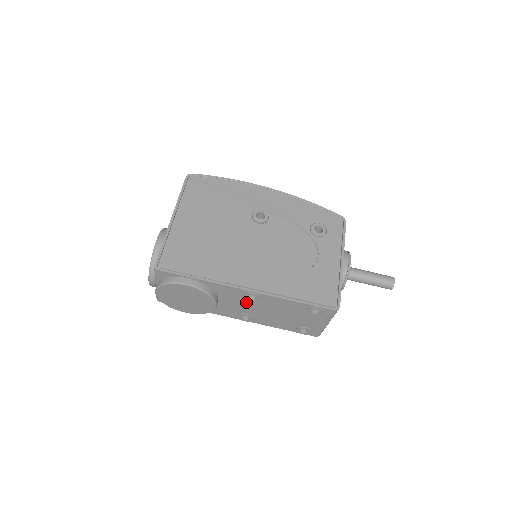
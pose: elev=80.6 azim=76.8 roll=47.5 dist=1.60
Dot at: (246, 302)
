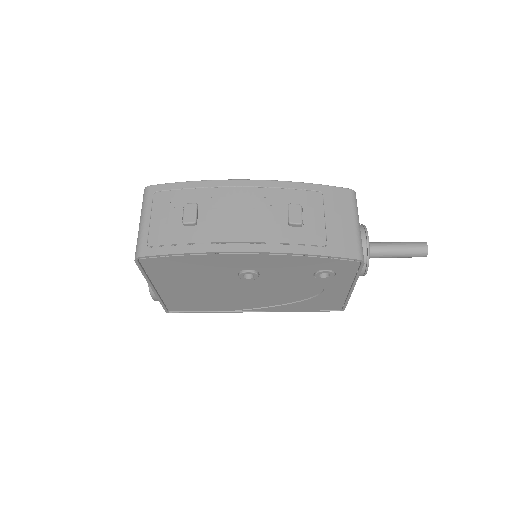
Dot at: occluded
